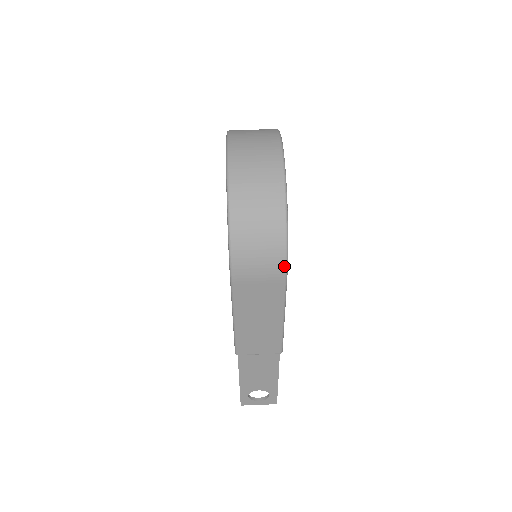
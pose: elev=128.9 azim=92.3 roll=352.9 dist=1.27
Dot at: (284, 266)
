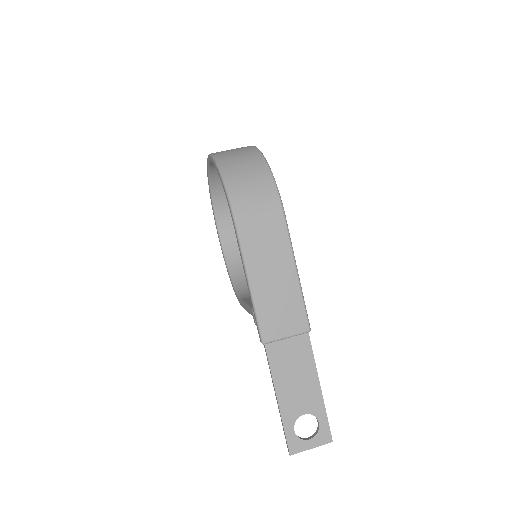
Dot at: (278, 200)
